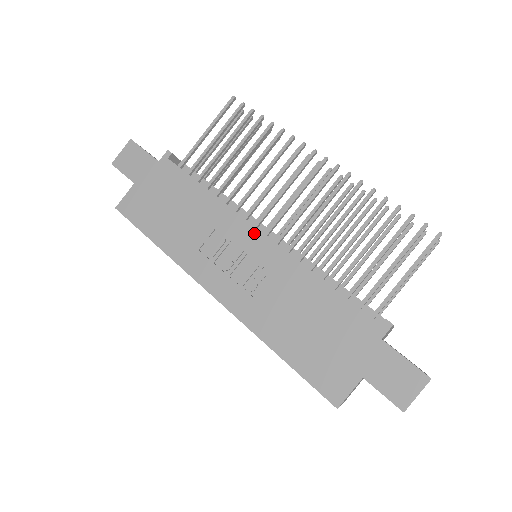
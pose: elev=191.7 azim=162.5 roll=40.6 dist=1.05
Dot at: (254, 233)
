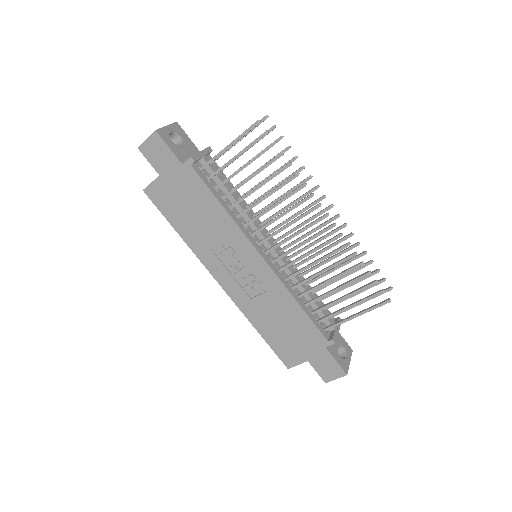
Dot at: (256, 255)
